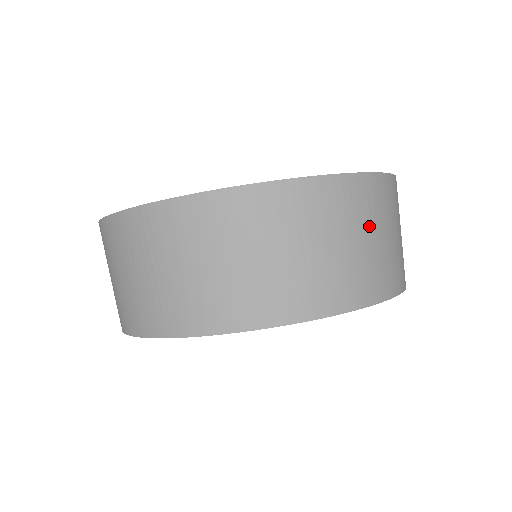
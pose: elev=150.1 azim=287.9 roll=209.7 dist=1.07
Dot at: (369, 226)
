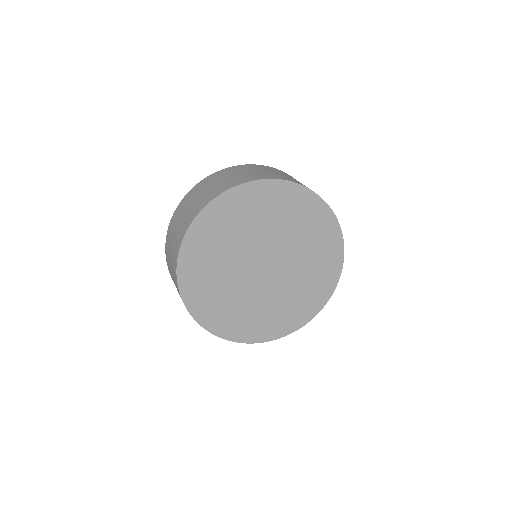
Dot at: occluded
